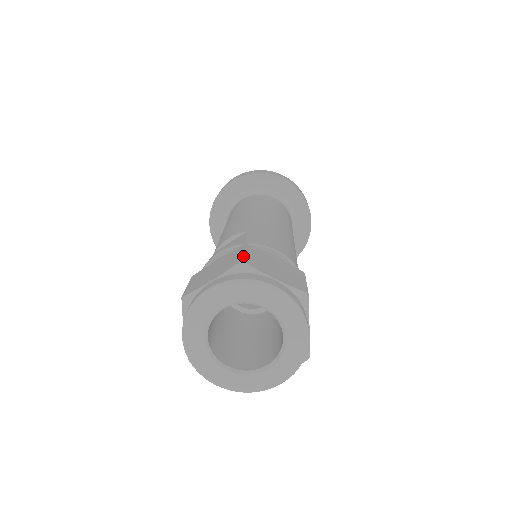
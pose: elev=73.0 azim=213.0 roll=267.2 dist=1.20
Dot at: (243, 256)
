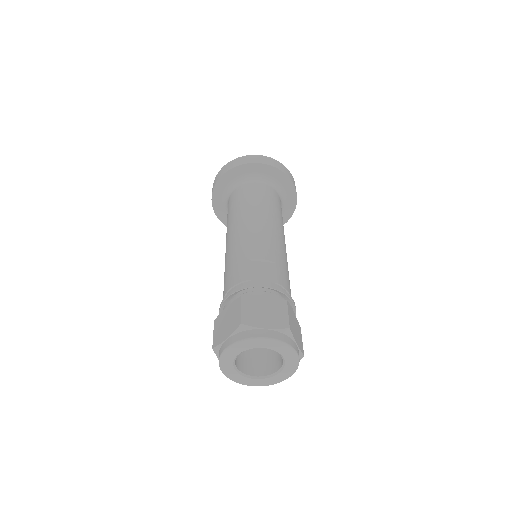
Dot at: (289, 321)
